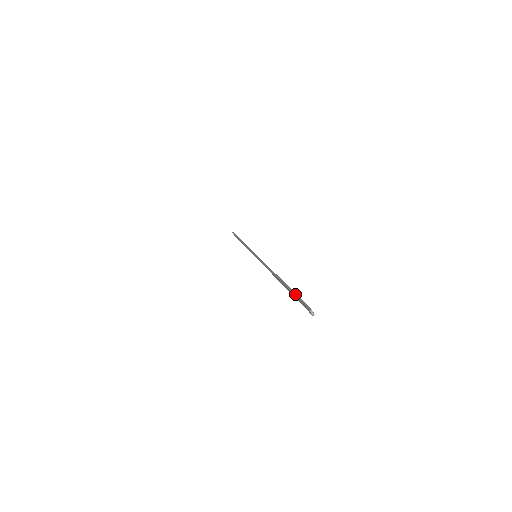
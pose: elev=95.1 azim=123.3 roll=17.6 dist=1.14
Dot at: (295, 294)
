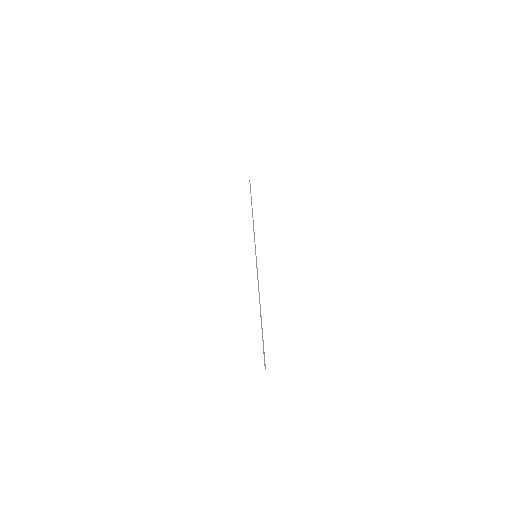
Dot at: (263, 344)
